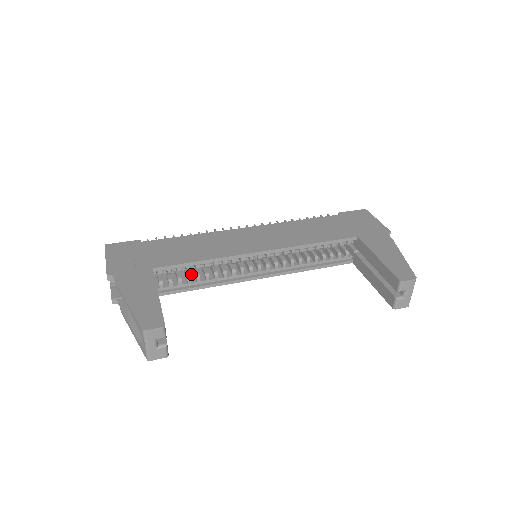
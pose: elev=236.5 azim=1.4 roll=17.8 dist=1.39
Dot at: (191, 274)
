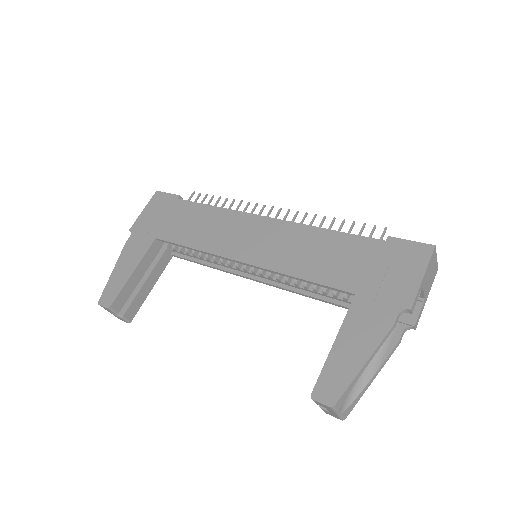
Dot at: occluded
